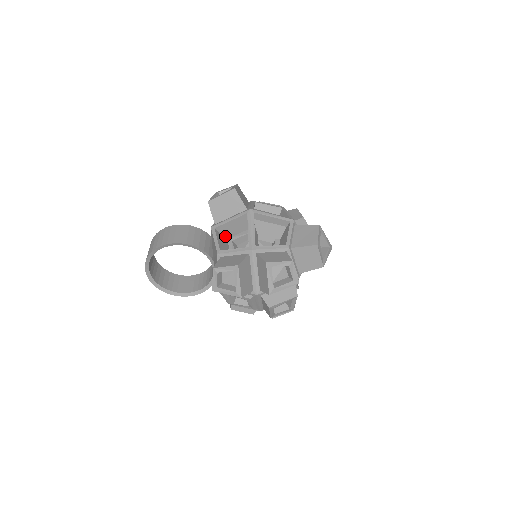
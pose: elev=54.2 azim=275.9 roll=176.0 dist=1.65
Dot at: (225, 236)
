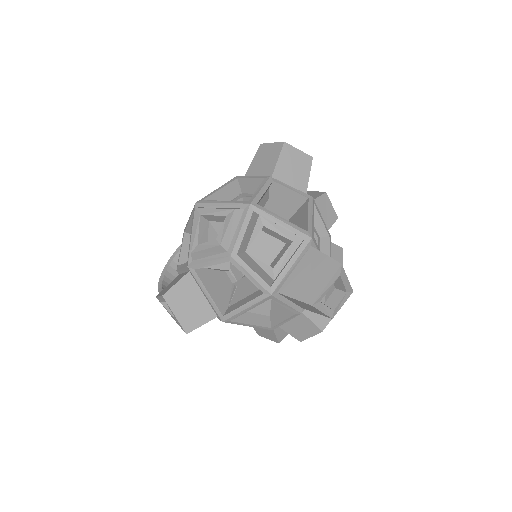
Dot at: occluded
